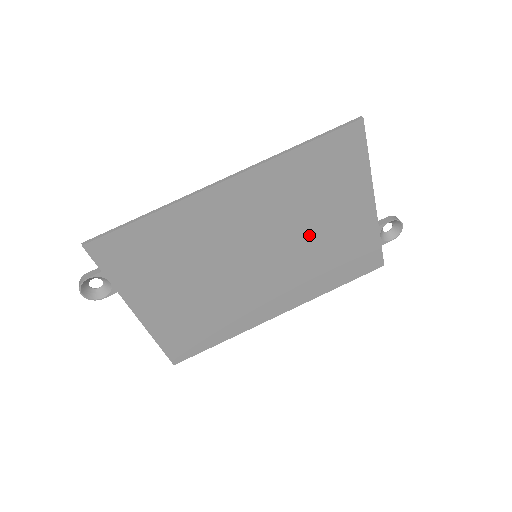
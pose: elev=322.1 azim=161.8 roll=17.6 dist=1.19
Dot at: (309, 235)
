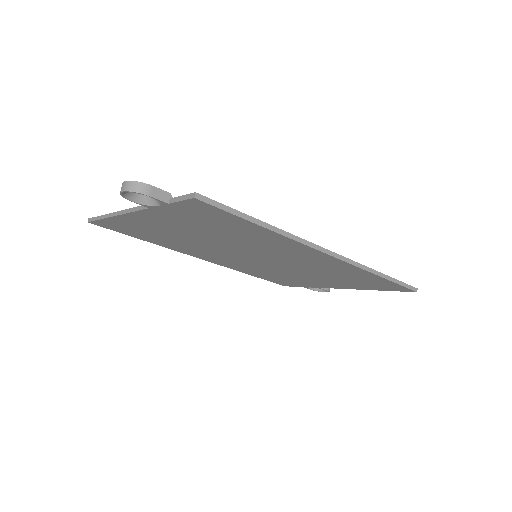
Dot at: (294, 272)
